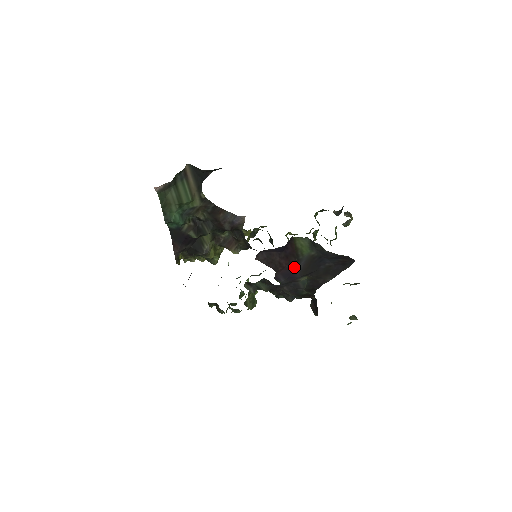
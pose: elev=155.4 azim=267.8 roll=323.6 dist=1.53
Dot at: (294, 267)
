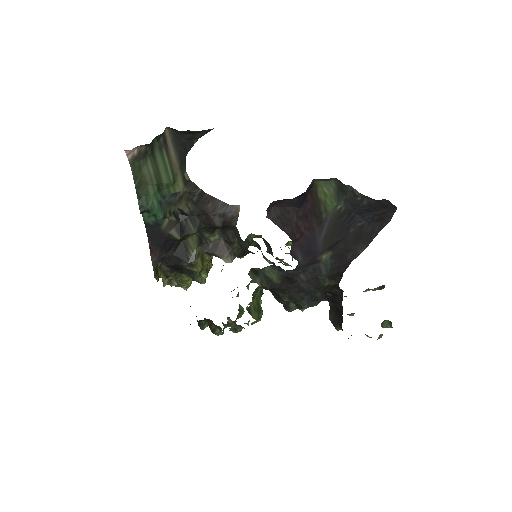
Dot at: (315, 234)
